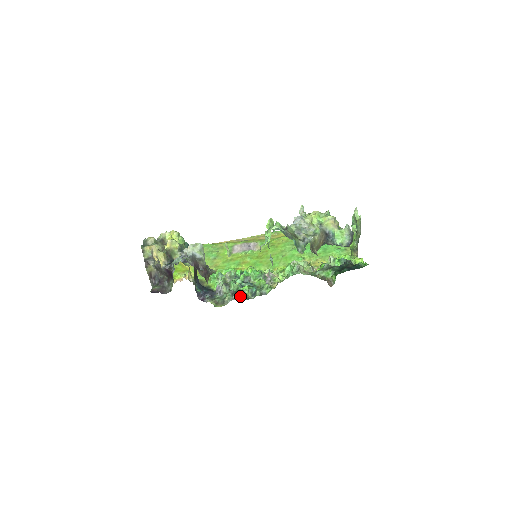
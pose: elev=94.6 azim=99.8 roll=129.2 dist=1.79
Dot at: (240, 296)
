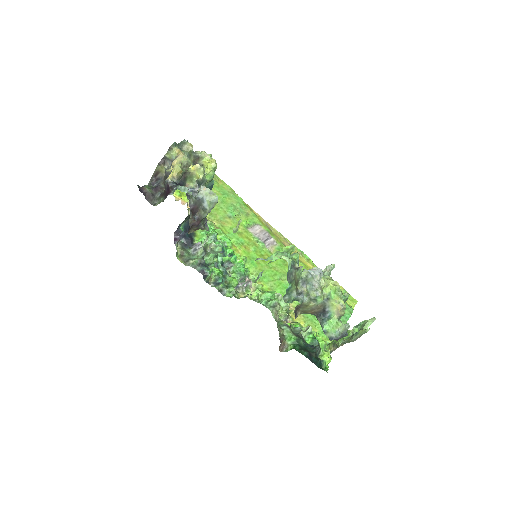
Dot at: (203, 272)
